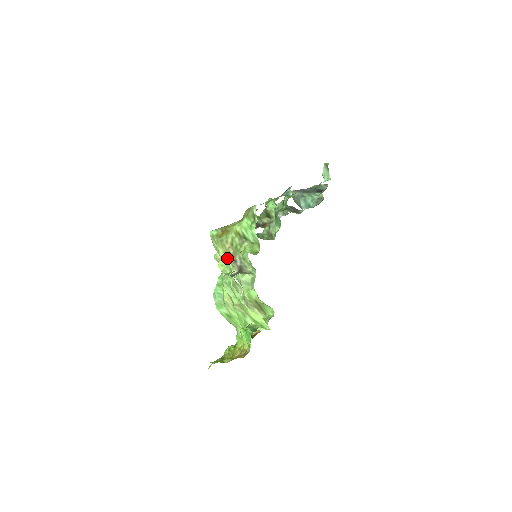
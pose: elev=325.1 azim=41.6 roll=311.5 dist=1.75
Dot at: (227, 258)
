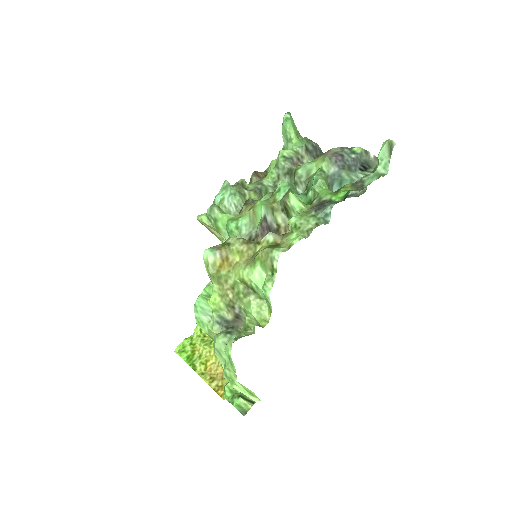
Dot at: (227, 343)
